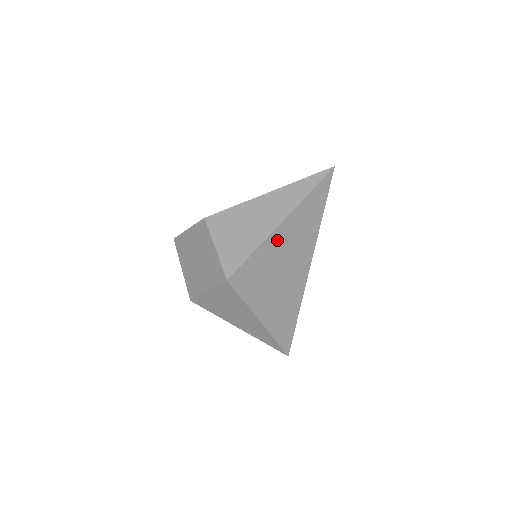
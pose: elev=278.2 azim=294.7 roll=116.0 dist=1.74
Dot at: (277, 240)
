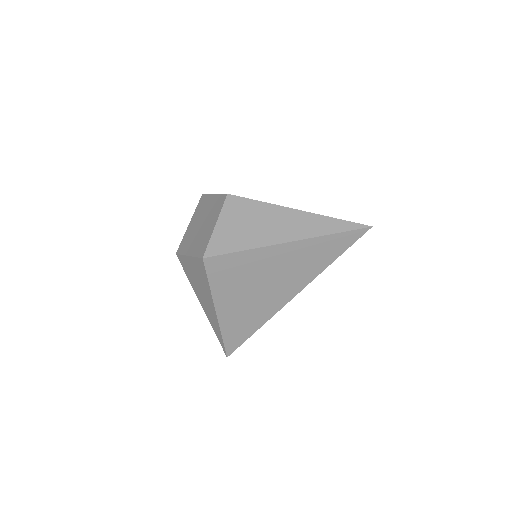
Dot at: (272, 255)
